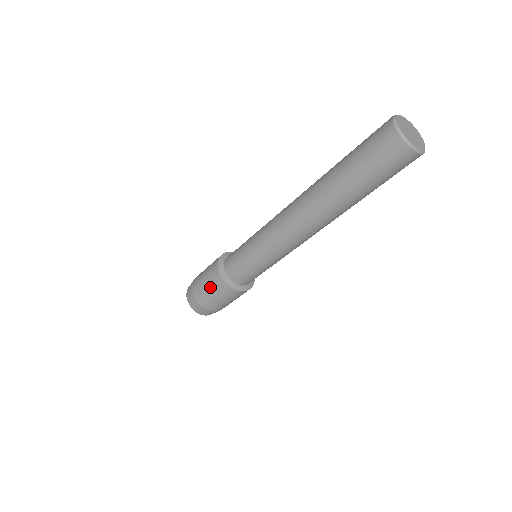
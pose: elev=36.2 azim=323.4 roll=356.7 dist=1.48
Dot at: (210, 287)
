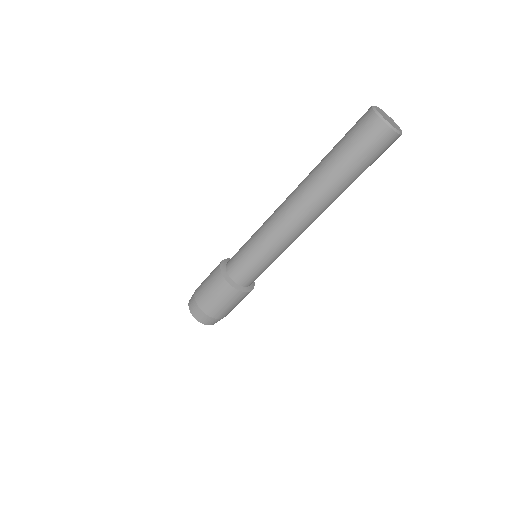
Dot at: (220, 298)
